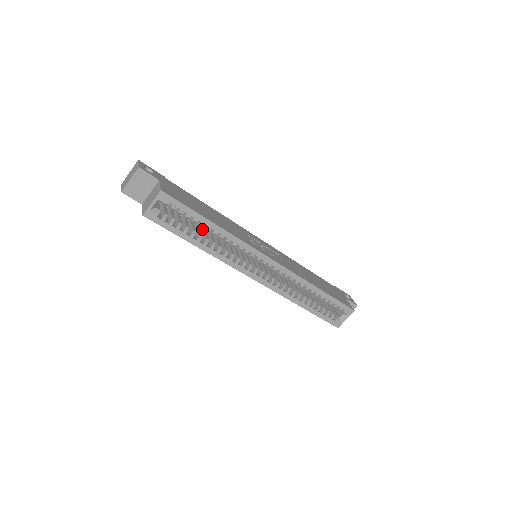
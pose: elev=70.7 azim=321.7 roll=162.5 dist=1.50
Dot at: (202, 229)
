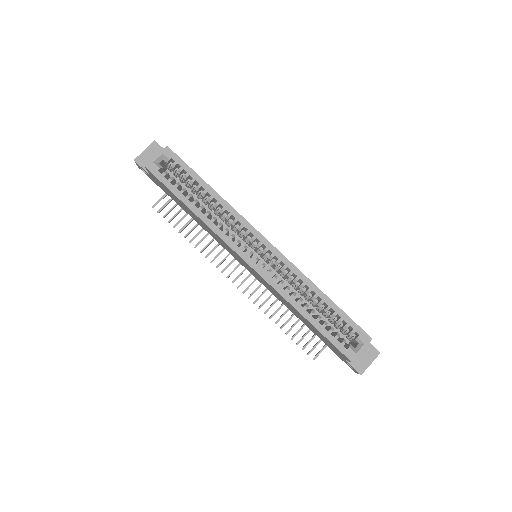
Dot at: occluded
